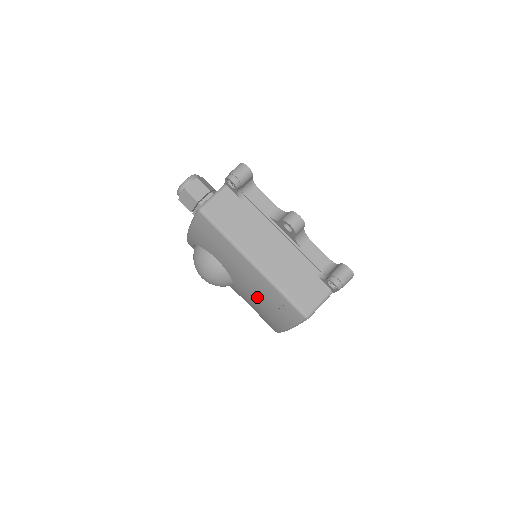
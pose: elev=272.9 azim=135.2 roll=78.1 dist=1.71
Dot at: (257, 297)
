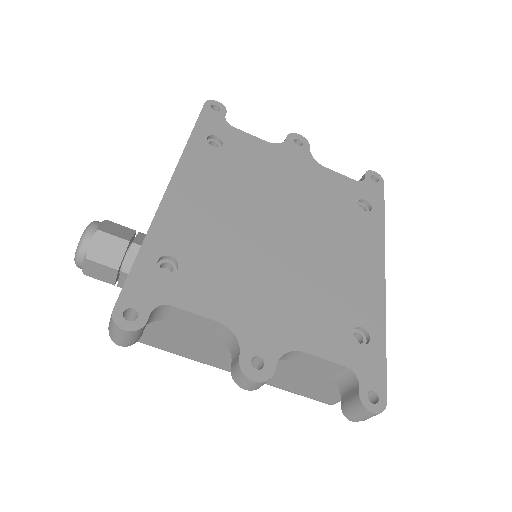
Dot at: occluded
